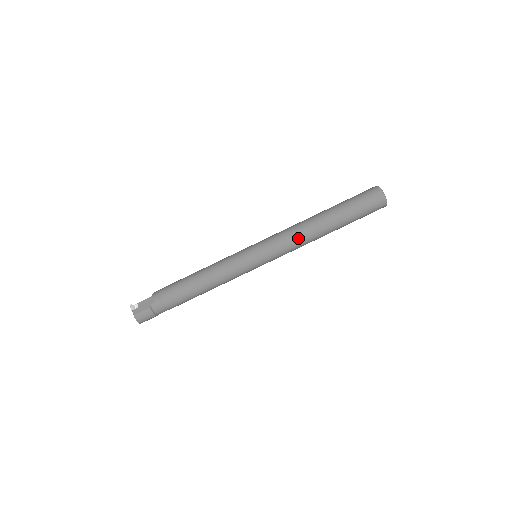
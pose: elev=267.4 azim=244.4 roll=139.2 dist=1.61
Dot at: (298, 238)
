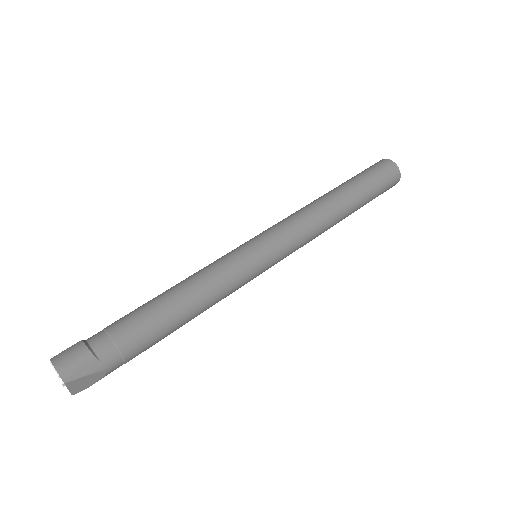
Dot at: (300, 211)
